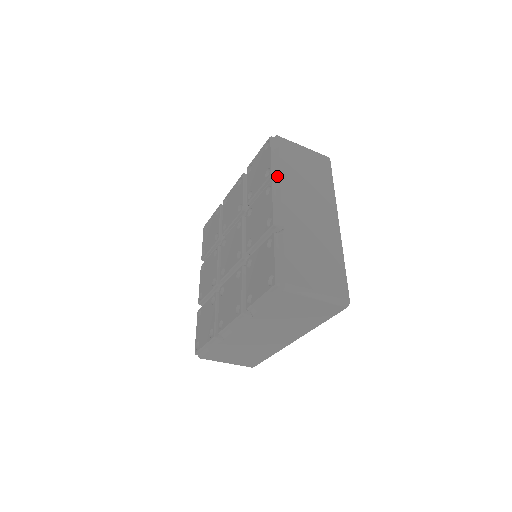
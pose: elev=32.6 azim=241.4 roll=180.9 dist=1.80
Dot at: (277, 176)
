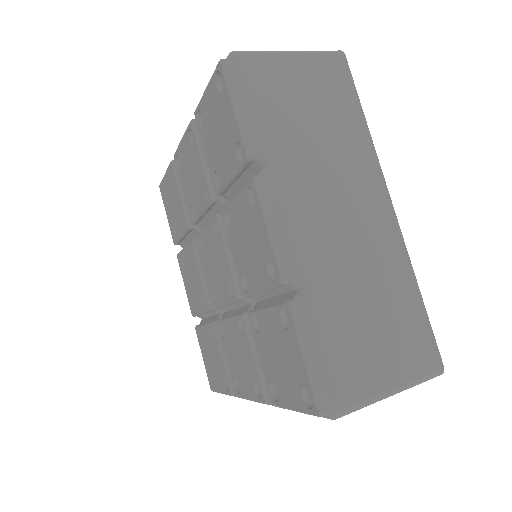
Dot at: occluded
